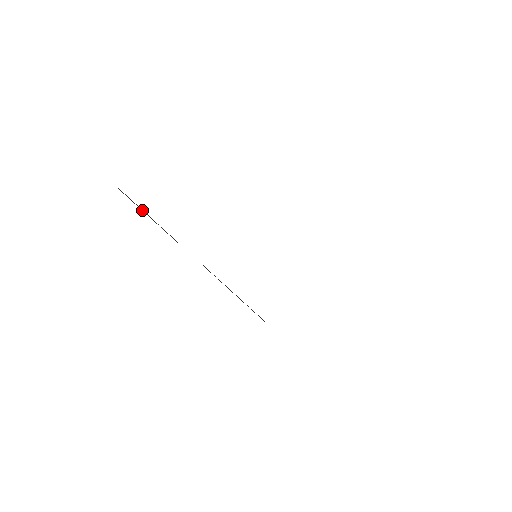
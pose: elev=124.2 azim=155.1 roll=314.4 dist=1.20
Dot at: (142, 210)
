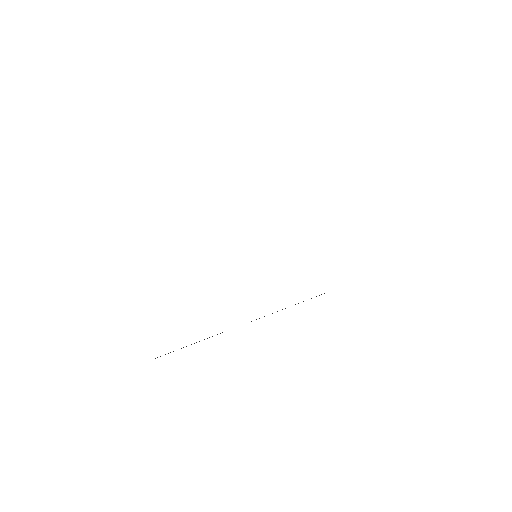
Dot at: occluded
